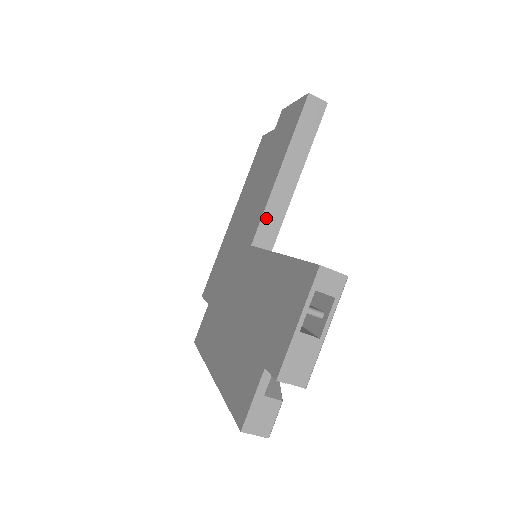
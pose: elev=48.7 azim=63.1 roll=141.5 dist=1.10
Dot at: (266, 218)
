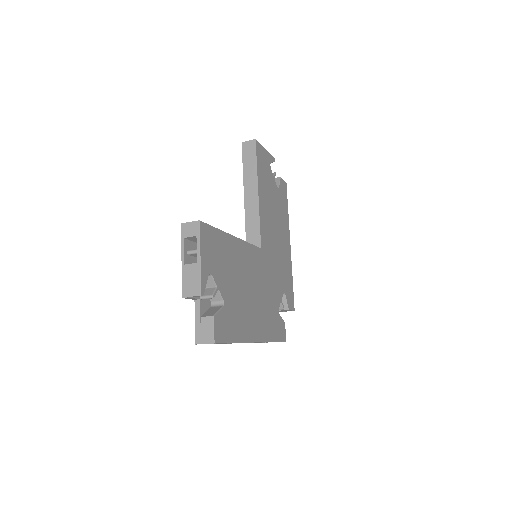
Dot at: (248, 229)
